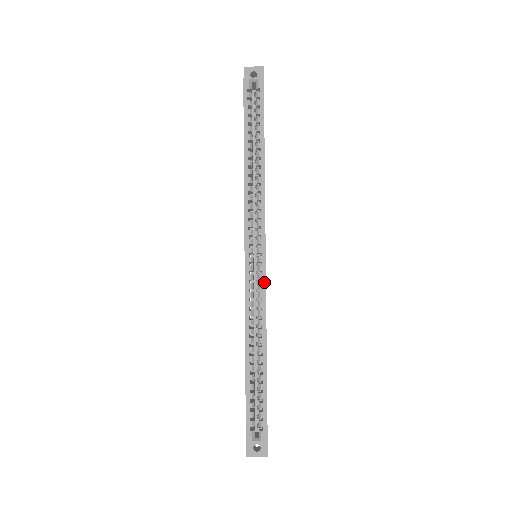
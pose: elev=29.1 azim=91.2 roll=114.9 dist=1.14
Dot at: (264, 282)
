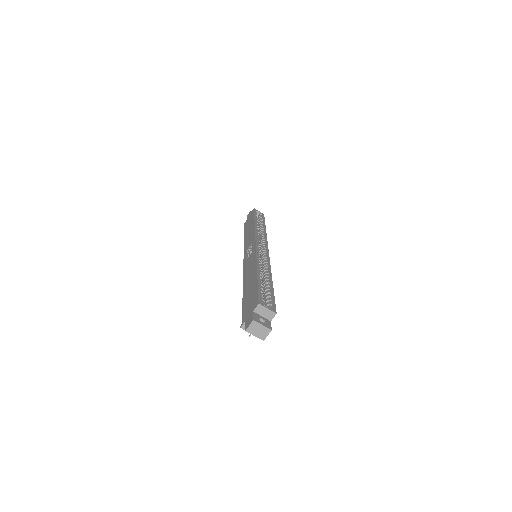
Dot at: (268, 256)
